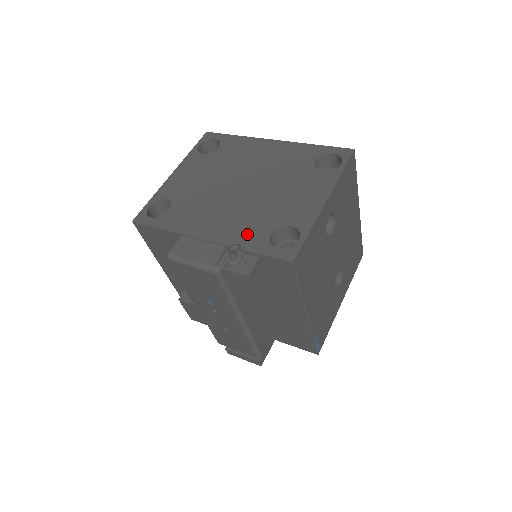
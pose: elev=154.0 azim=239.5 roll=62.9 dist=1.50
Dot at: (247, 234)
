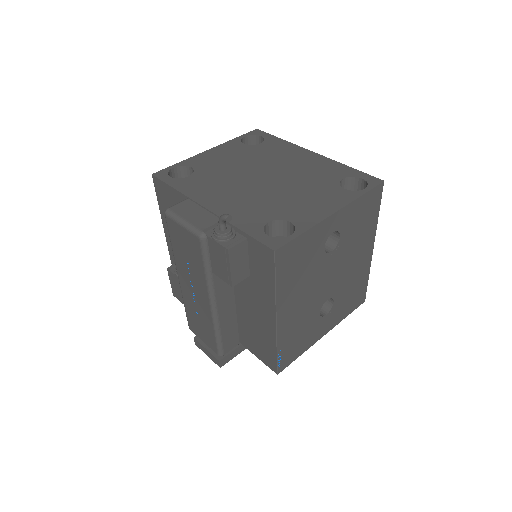
Dot at: (246, 215)
